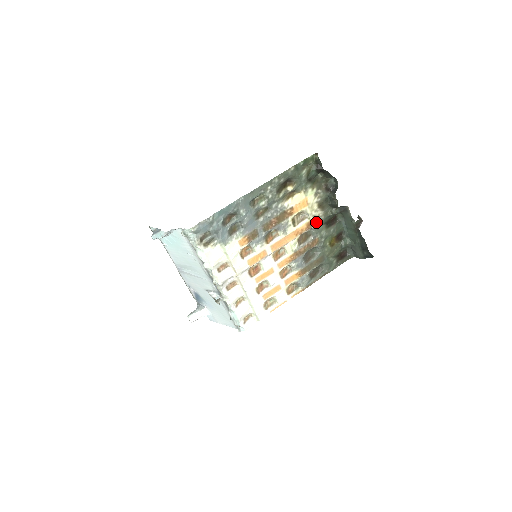
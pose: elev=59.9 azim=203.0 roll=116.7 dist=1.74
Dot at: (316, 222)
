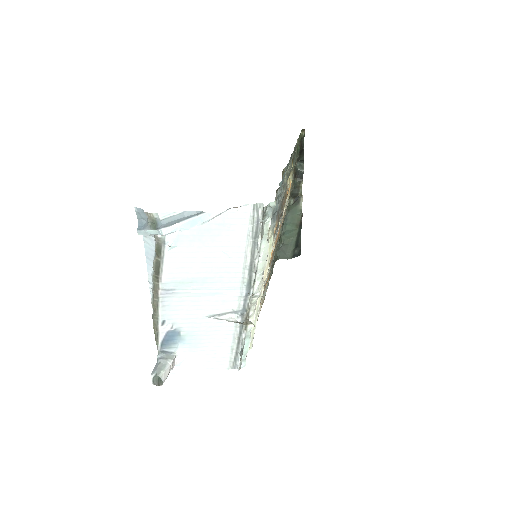
Dot at: (285, 213)
